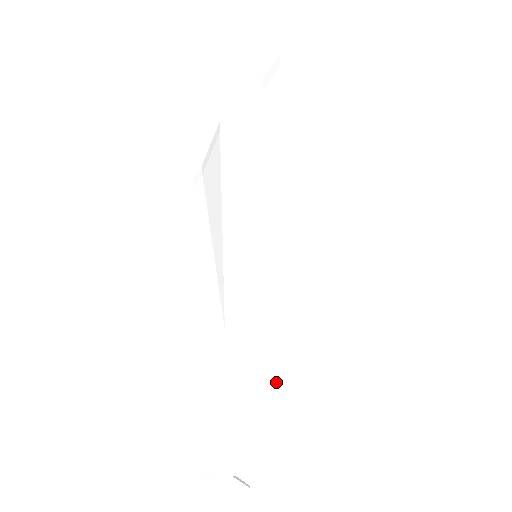
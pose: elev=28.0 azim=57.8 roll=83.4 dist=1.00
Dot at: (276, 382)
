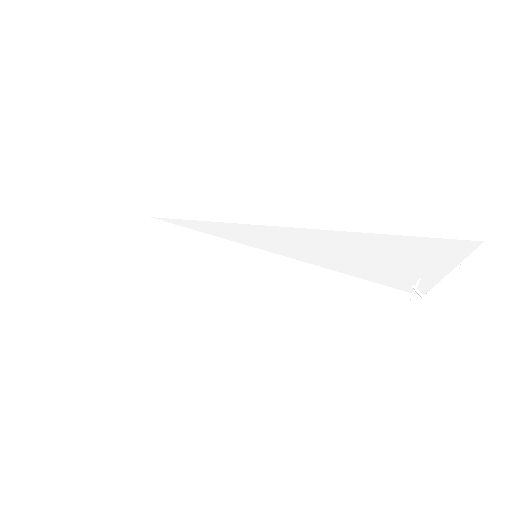
Dot at: (378, 253)
